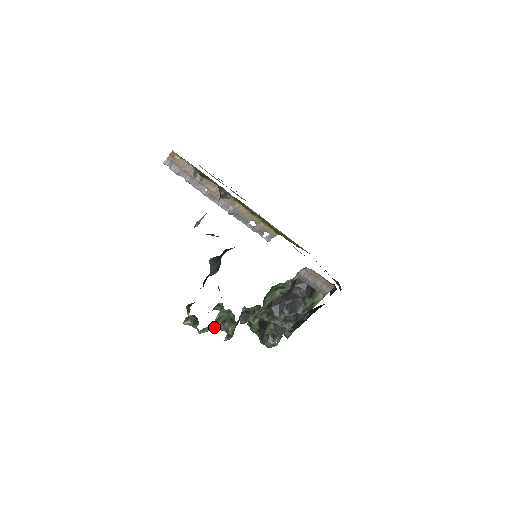
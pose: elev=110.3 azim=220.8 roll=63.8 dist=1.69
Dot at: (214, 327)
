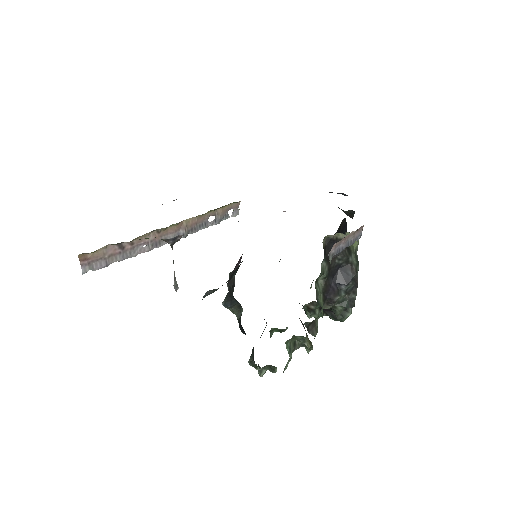
Dot at: occluded
